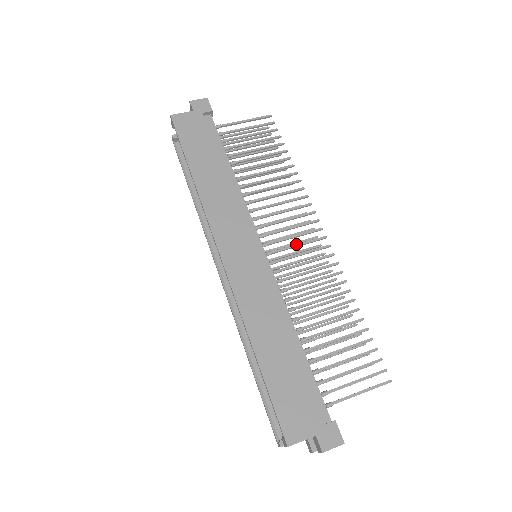
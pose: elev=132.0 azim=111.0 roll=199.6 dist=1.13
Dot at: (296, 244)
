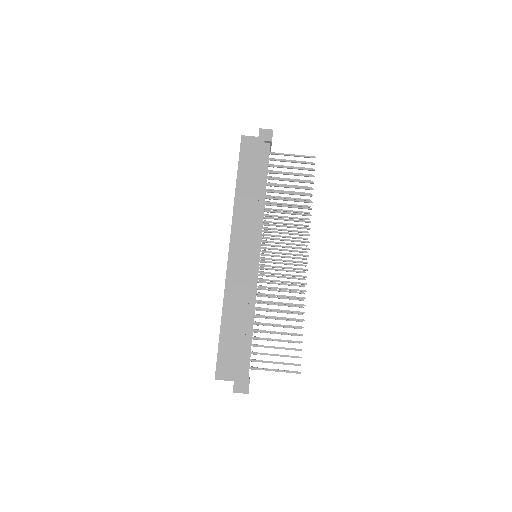
Dot at: (284, 260)
